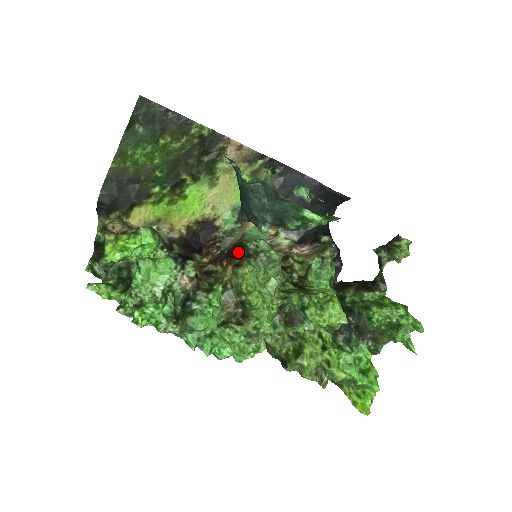
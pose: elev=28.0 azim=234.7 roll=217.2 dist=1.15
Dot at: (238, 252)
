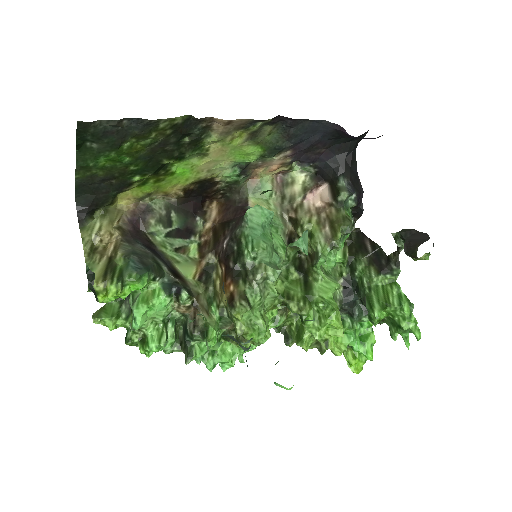
Dot at: (234, 266)
